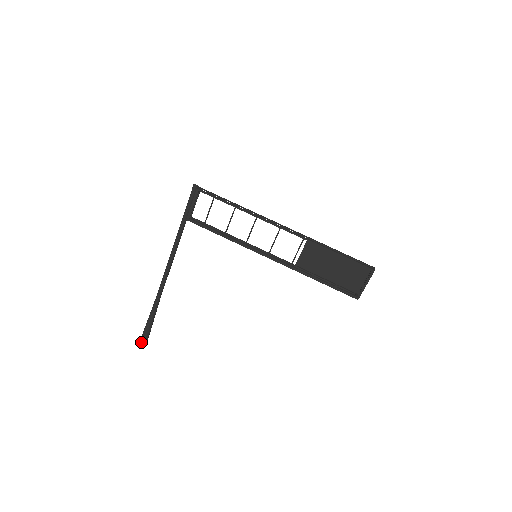
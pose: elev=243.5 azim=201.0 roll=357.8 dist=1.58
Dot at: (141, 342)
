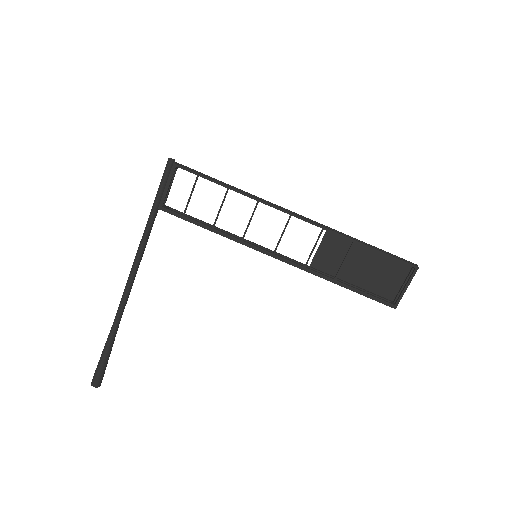
Dot at: occluded
